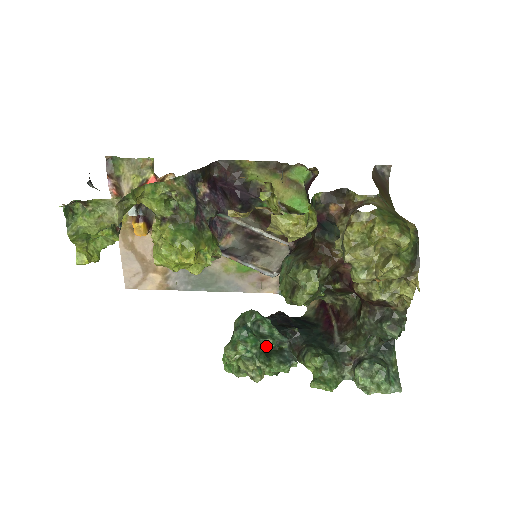
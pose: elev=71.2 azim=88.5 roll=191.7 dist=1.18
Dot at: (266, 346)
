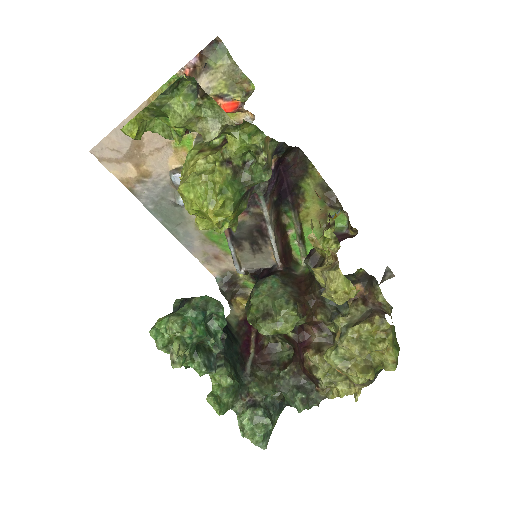
Dot at: (203, 341)
